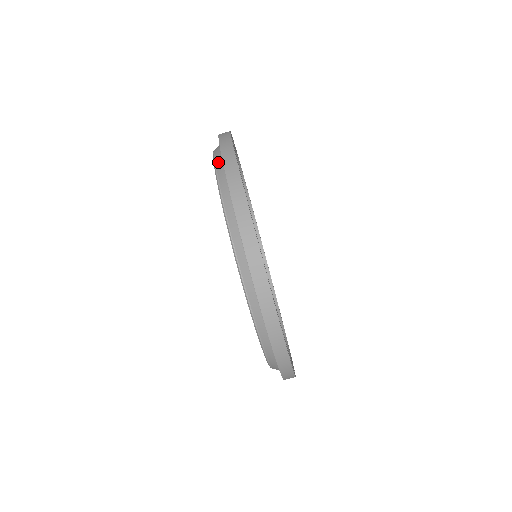
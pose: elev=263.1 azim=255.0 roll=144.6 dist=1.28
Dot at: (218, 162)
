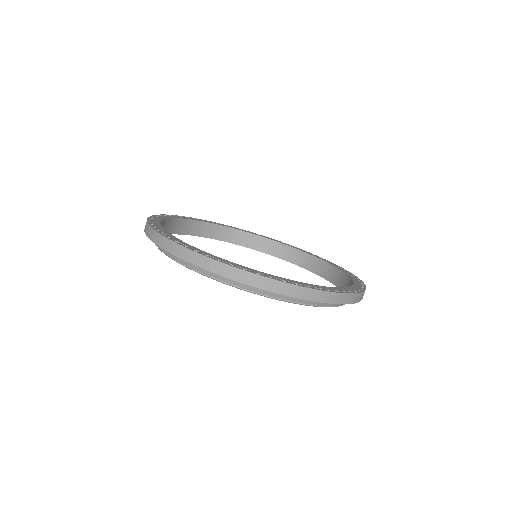
Dot at: (215, 276)
